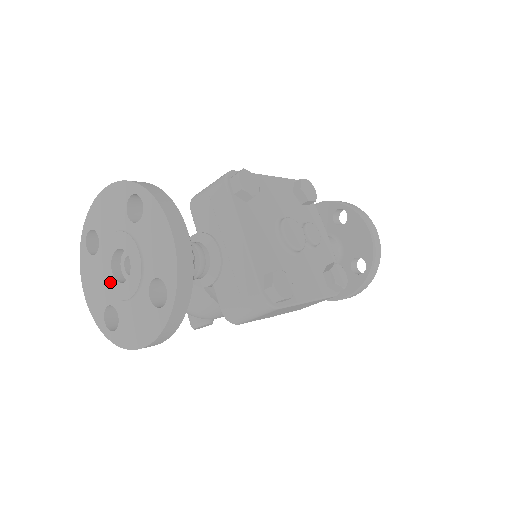
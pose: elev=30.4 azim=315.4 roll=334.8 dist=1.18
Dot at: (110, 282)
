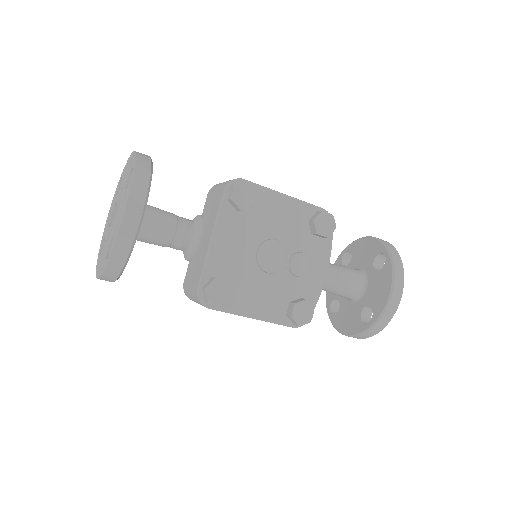
Dot at: (109, 221)
